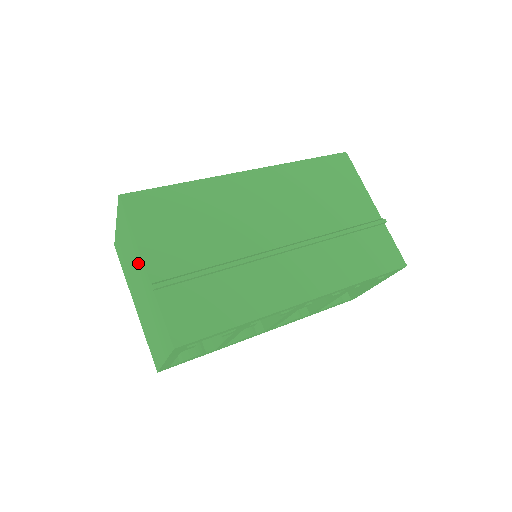
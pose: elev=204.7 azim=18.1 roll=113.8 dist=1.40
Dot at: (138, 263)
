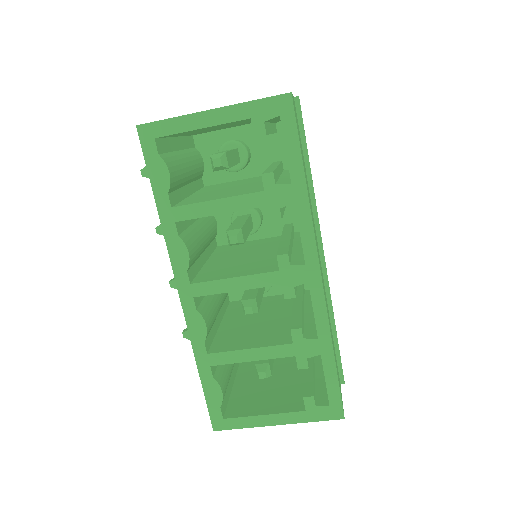
Dot at: occluded
